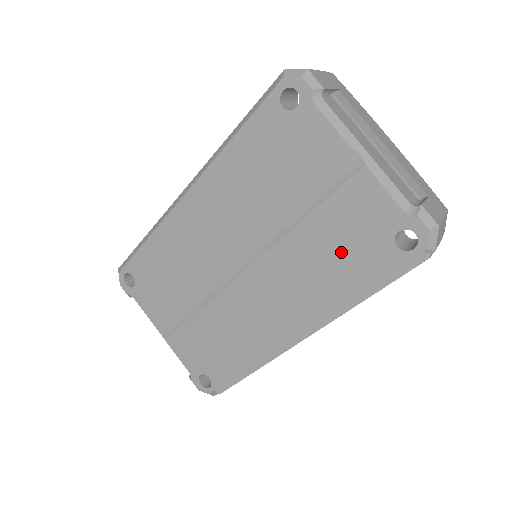
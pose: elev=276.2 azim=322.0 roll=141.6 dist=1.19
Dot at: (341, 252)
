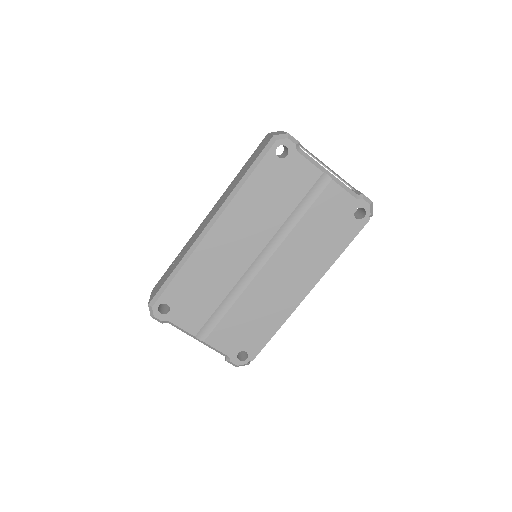
Dot at: (326, 231)
